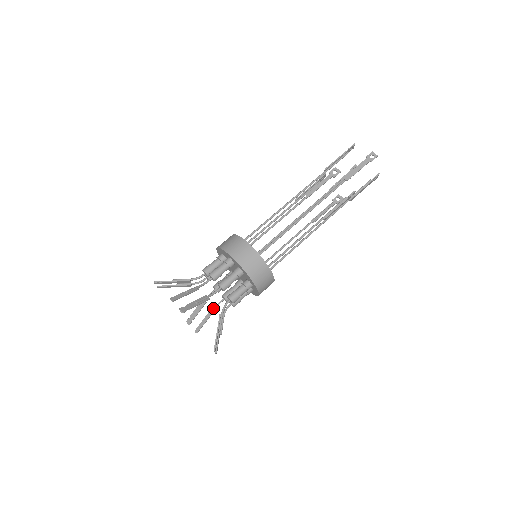
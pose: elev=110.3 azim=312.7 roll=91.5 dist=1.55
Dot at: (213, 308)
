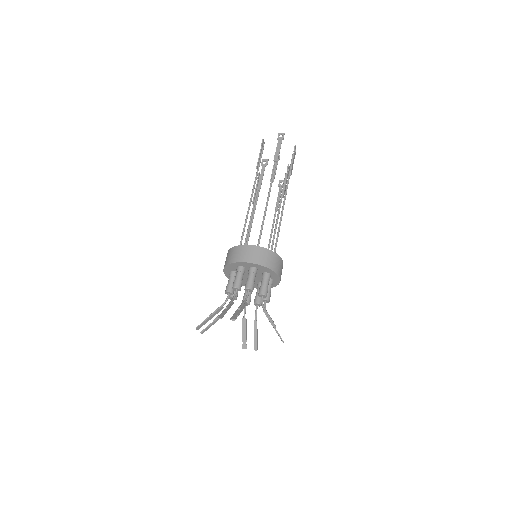
Dot at: occluded
